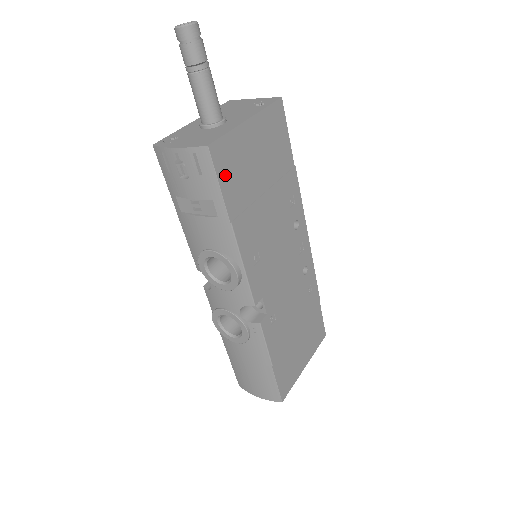
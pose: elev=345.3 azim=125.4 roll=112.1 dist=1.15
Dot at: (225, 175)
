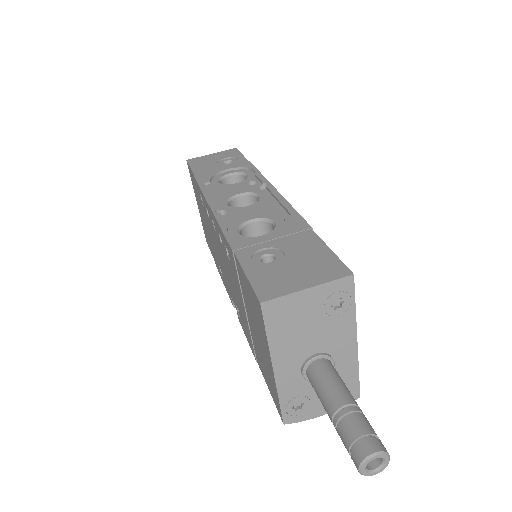
Dot at: occluded
